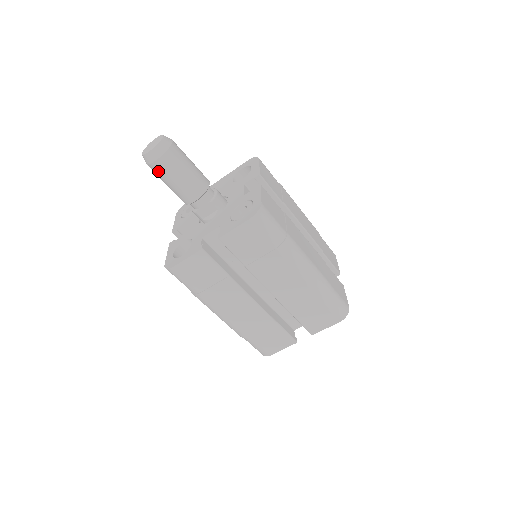
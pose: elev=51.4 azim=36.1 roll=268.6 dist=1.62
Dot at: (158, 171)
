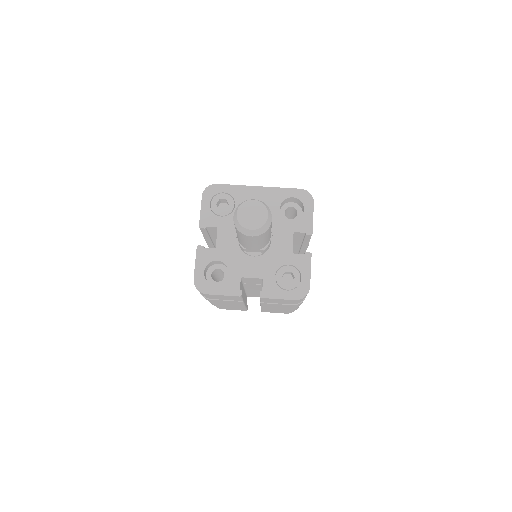
Dot at: (243, 236)
